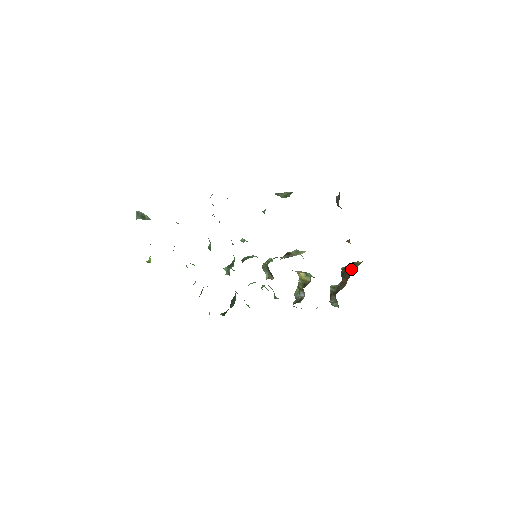
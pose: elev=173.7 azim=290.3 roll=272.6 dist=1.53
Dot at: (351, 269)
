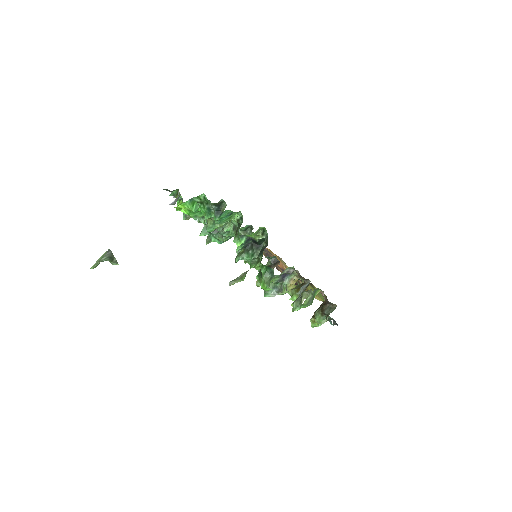
Dot at: (322, 303)
